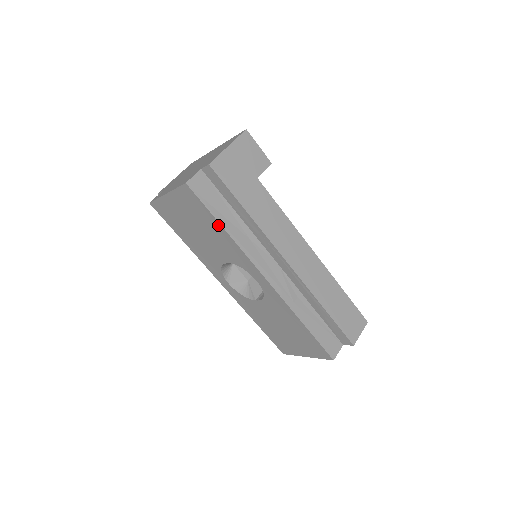
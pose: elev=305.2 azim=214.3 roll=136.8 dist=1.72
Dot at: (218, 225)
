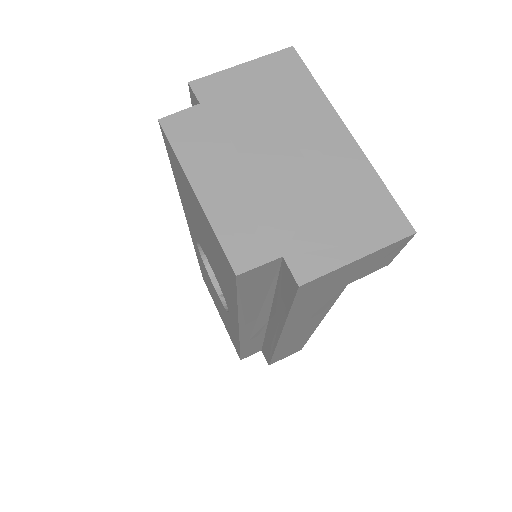
Dot at: (234, 299)
